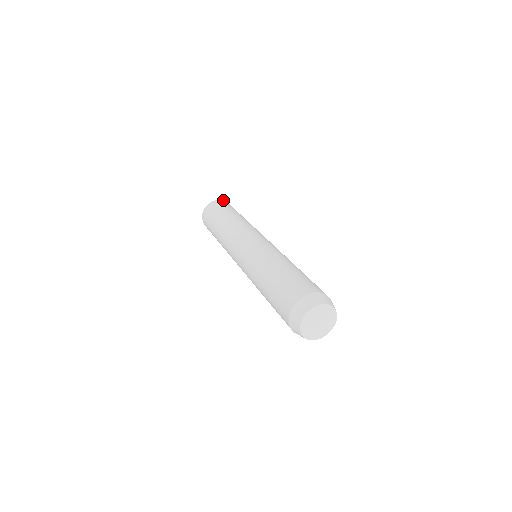
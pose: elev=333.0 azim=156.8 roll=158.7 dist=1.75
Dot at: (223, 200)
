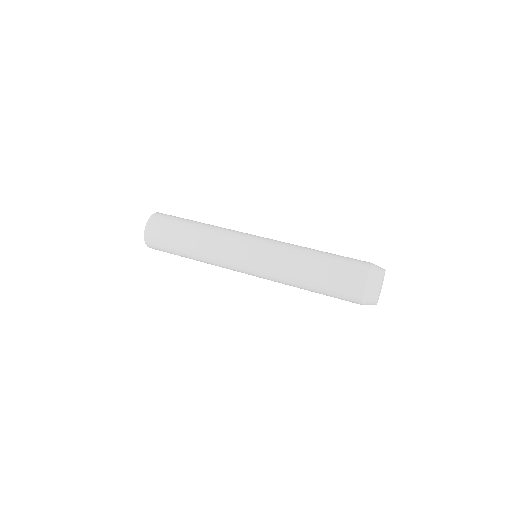
Dot at: occluded
